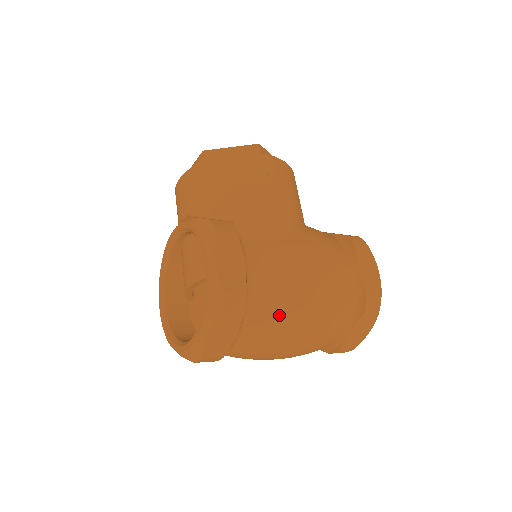
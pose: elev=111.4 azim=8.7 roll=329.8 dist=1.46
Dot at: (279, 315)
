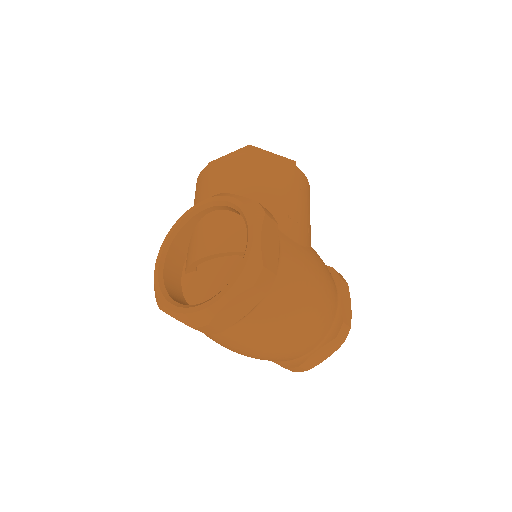
Dot at: (287, 309)
